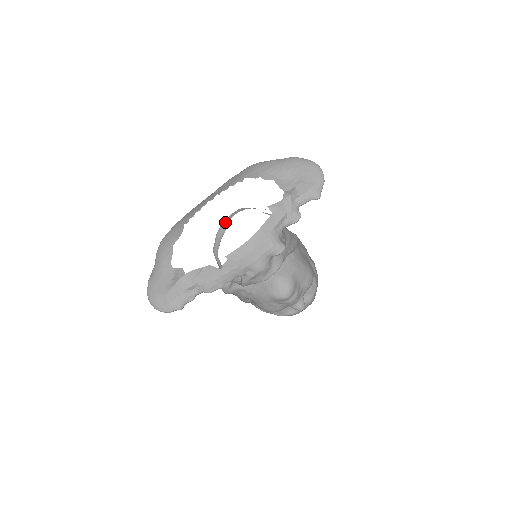
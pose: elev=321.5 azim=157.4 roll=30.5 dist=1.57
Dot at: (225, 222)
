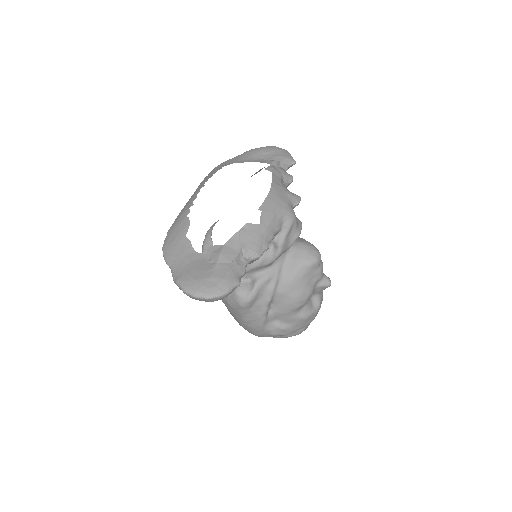
Dot at: (207, 238)
